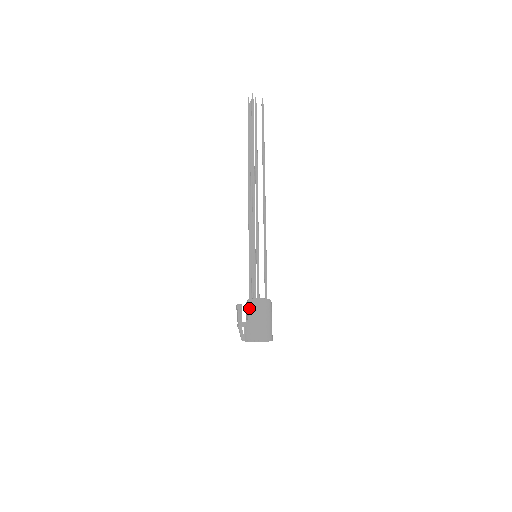
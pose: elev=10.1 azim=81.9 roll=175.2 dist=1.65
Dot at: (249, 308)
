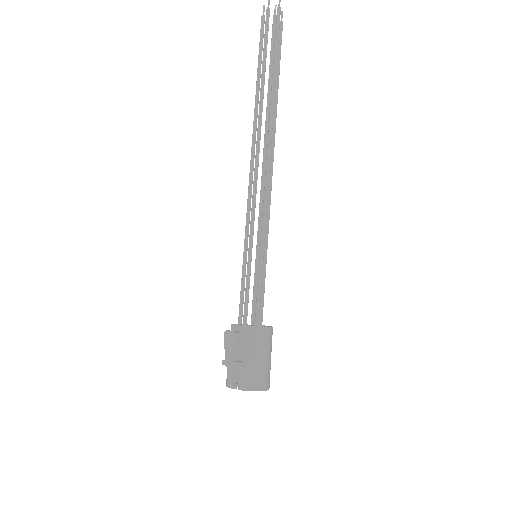
Dot at: (253, 340)
